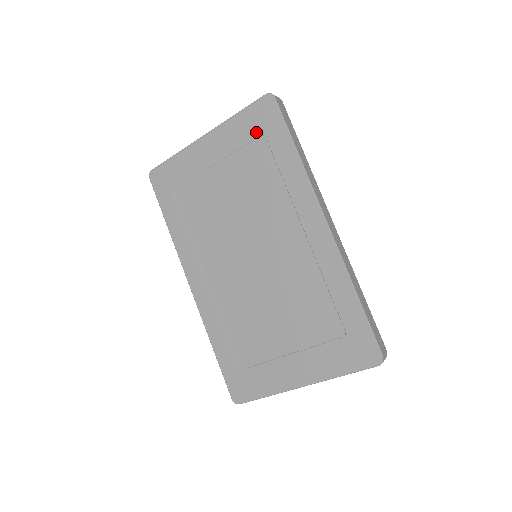
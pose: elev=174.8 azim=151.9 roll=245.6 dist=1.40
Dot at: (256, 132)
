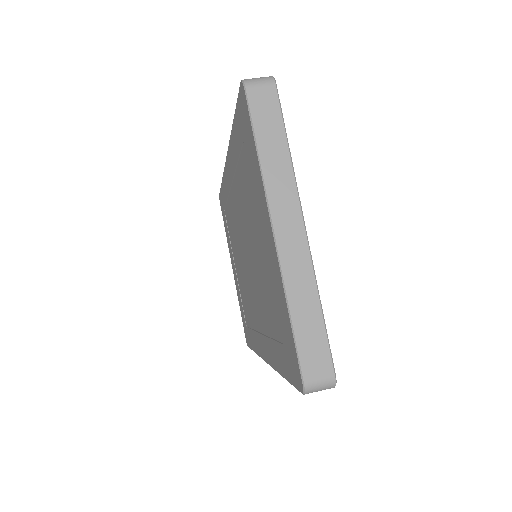
Dot at: (283, 333)
